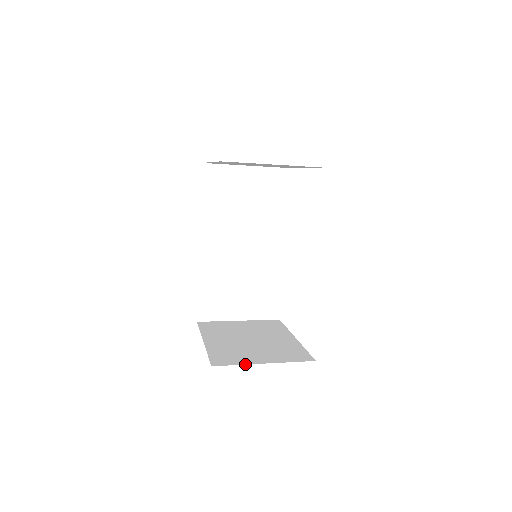
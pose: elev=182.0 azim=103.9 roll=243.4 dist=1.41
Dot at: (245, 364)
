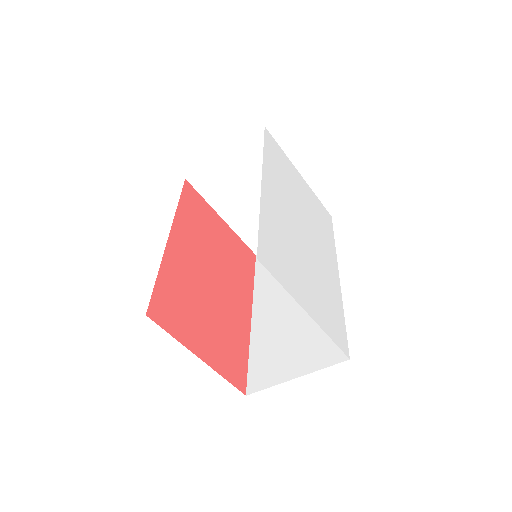
Dot at: occluded
